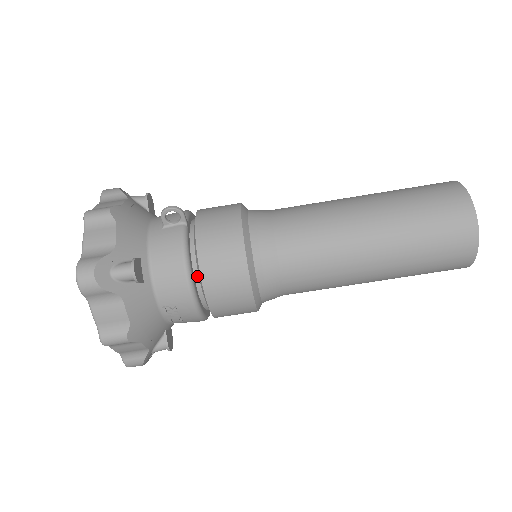
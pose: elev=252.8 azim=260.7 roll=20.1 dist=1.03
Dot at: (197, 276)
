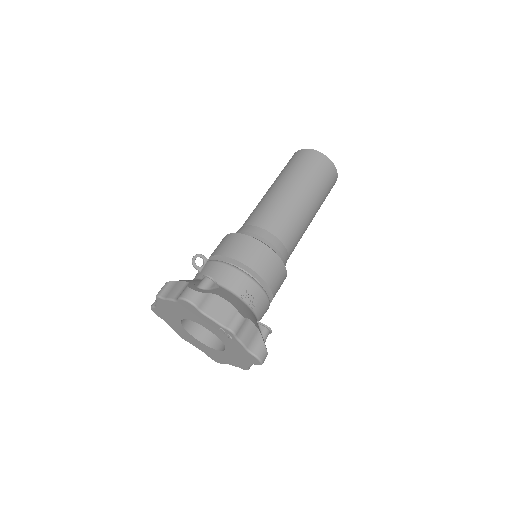
Dot at: (240, 268)
